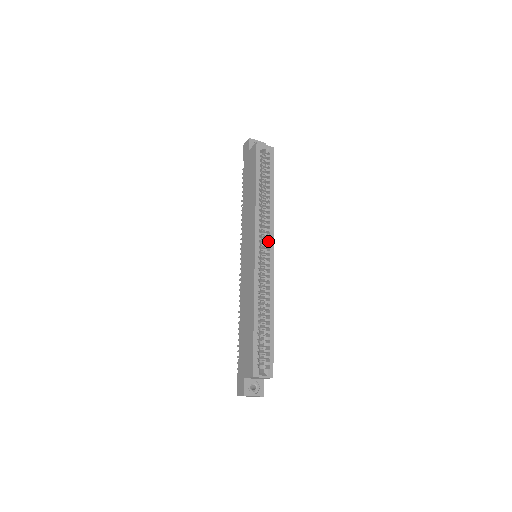
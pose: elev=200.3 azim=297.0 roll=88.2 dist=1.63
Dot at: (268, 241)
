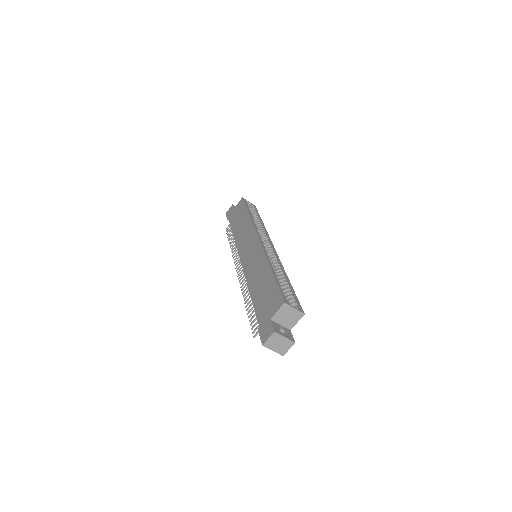
Dot at: (268, 240)
